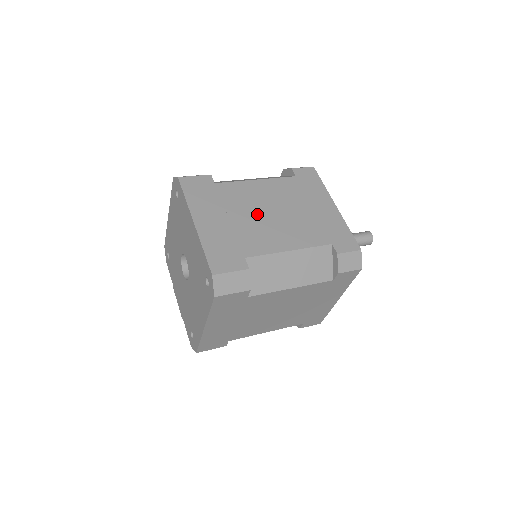
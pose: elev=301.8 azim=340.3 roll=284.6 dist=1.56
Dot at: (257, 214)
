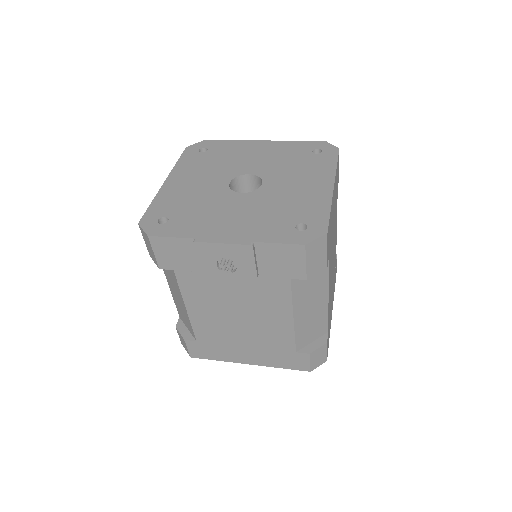
Dot at: occluded
